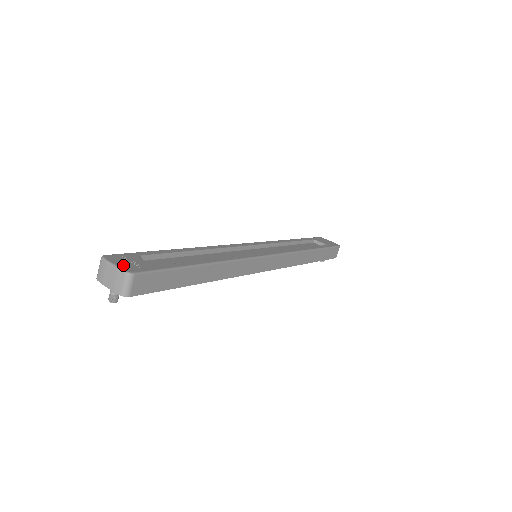
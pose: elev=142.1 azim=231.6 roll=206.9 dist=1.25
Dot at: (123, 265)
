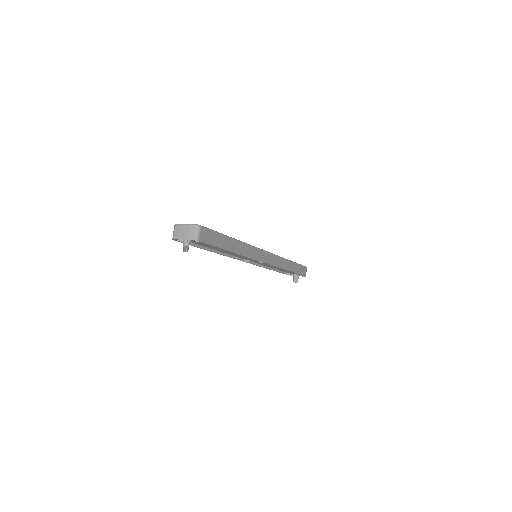
Dot at: occluded
